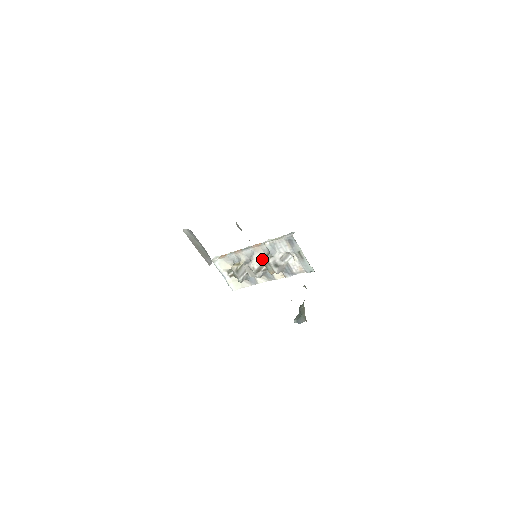
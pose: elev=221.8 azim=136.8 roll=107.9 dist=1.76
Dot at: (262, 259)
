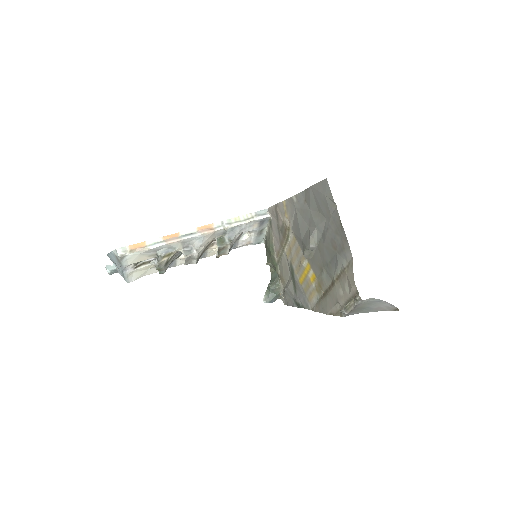
Dot at: (219, 246)
